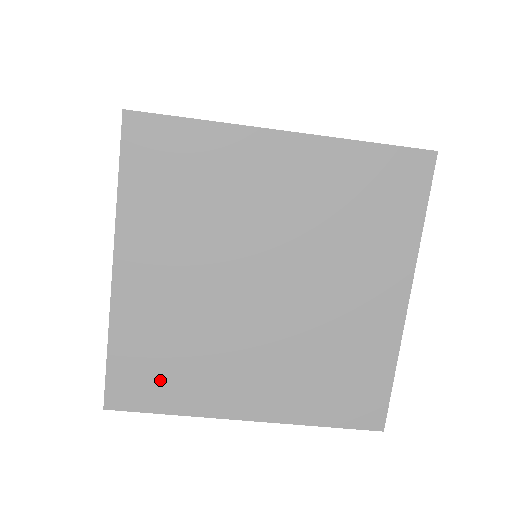
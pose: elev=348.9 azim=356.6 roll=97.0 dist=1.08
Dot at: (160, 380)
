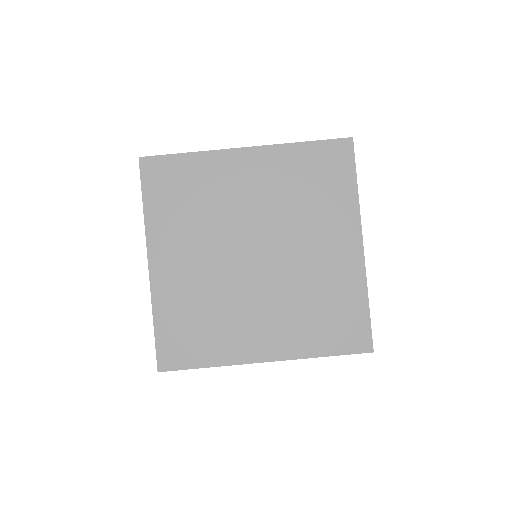
Dot at: (195, 341)
